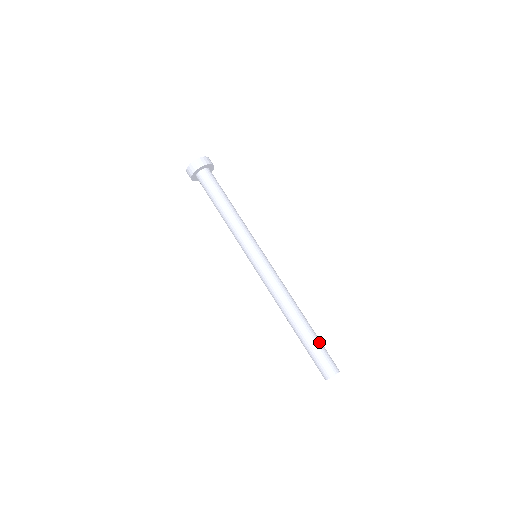
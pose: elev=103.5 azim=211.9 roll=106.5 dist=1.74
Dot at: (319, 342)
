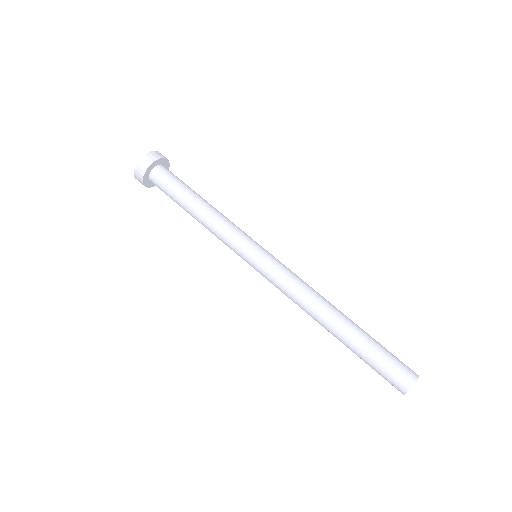
Dot at: (376, 346)
